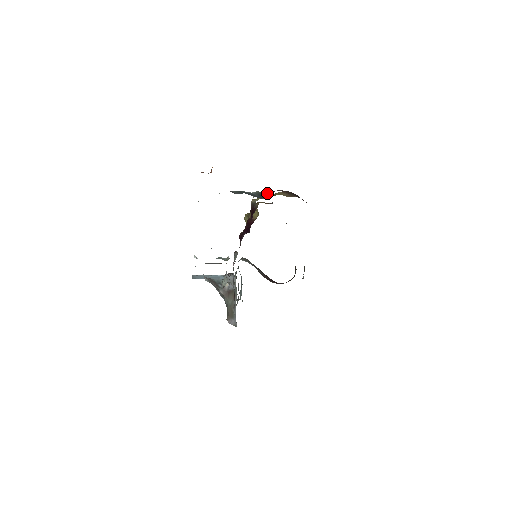
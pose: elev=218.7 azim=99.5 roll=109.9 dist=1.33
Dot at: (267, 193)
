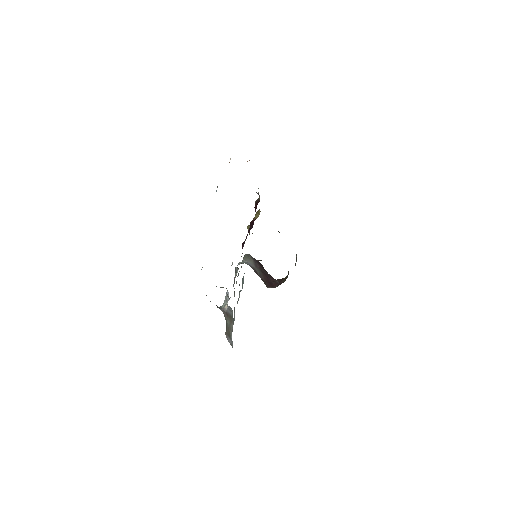
Dot at: occluded
